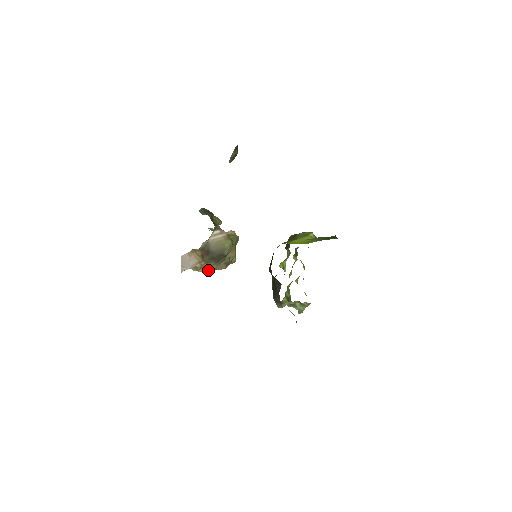
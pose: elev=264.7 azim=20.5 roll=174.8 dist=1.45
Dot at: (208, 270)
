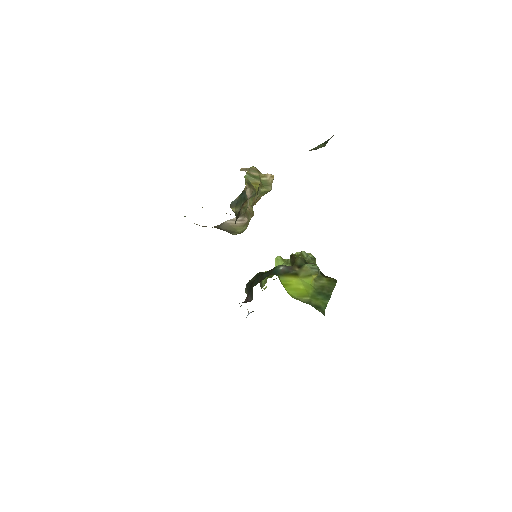
Dot at: occluded
